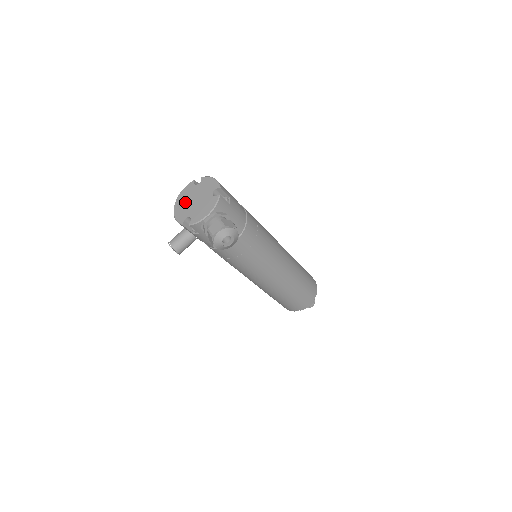
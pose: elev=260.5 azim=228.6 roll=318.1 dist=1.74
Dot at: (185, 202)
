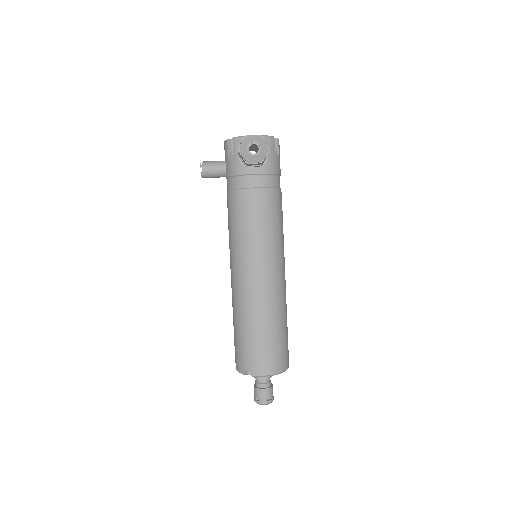
Dot at: occluded
